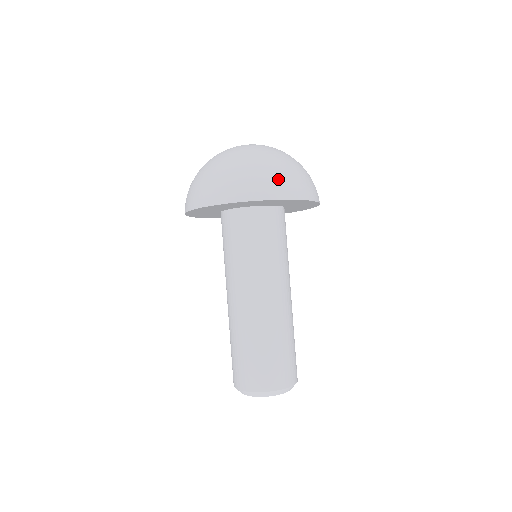
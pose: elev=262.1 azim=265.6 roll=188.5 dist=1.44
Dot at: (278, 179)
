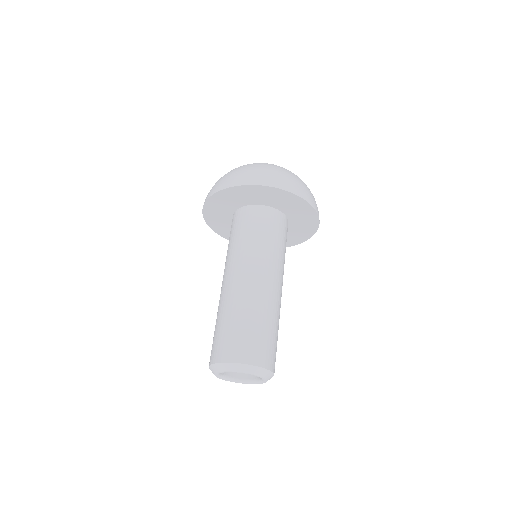
Dot at: (287, 178)
